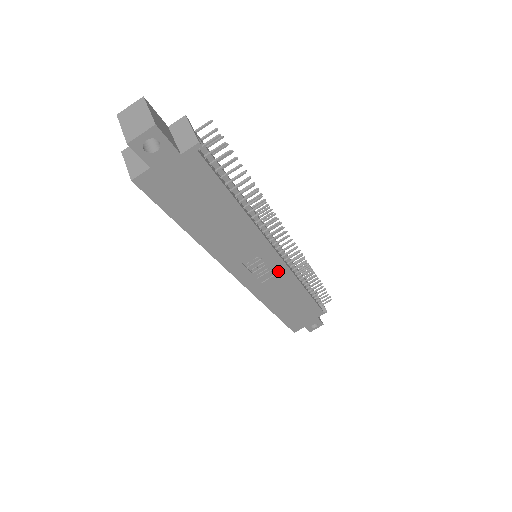
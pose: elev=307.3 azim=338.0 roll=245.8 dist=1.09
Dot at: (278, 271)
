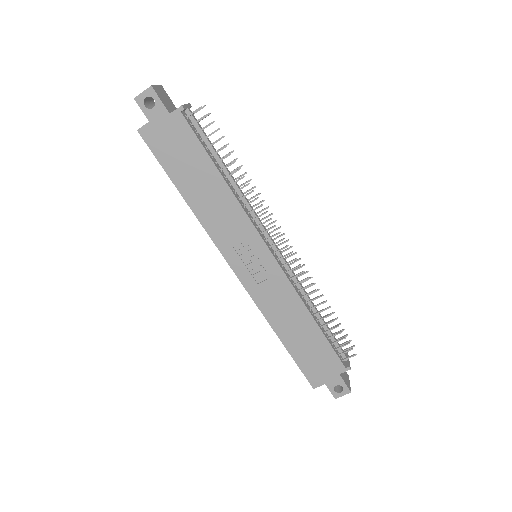
Dot at: (273, 273)
